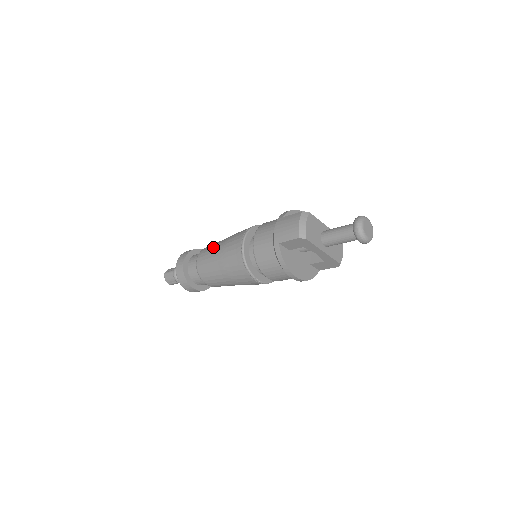
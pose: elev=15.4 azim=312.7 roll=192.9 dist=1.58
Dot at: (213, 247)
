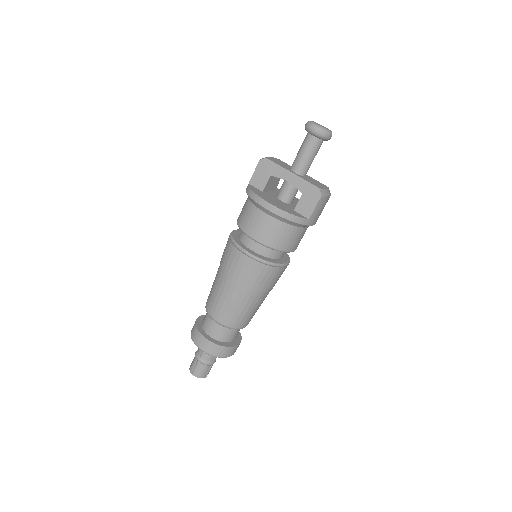
Dot at: occluded
